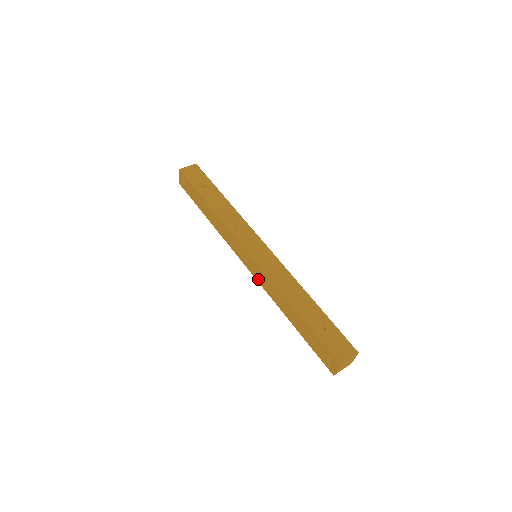
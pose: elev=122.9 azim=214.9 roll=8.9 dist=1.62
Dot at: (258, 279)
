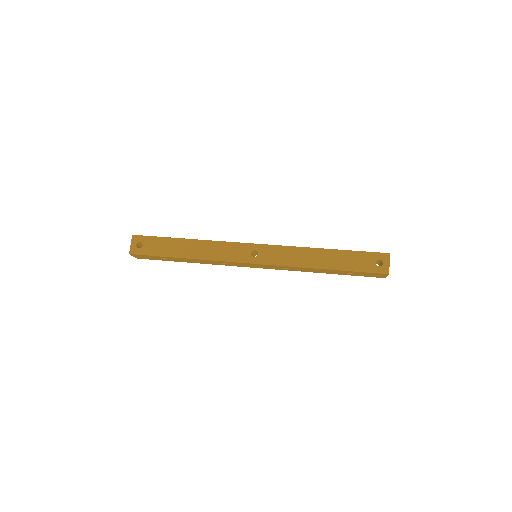
Dot at: (274, 261)
